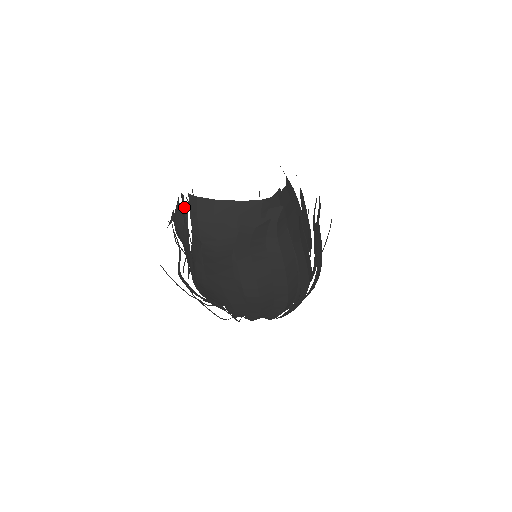
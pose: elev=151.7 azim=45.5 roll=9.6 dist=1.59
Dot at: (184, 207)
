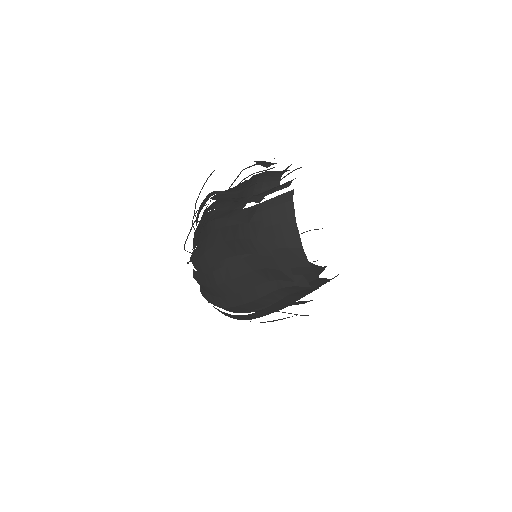
Dot at: (279, 184)
